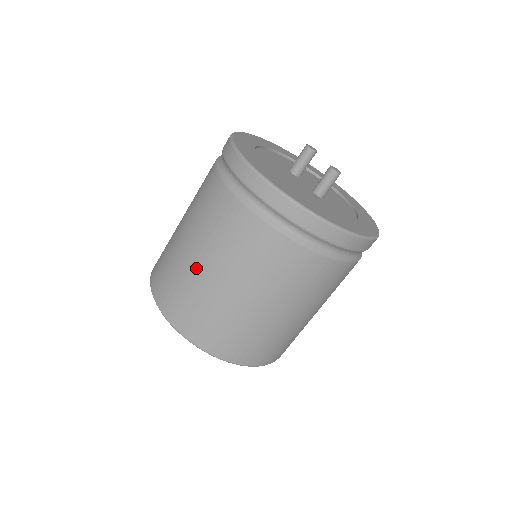
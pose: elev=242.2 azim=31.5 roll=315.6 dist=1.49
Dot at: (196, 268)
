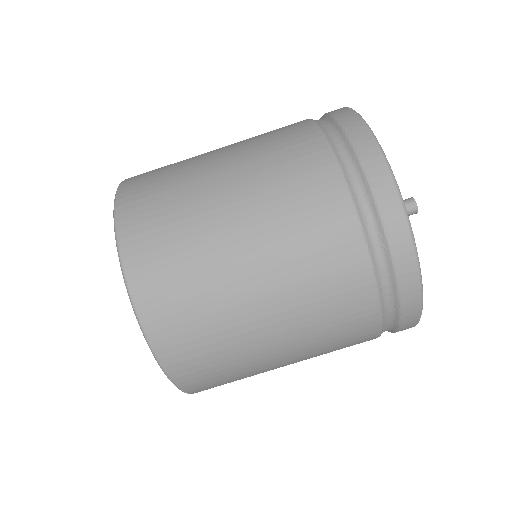
Dot at: occluded
